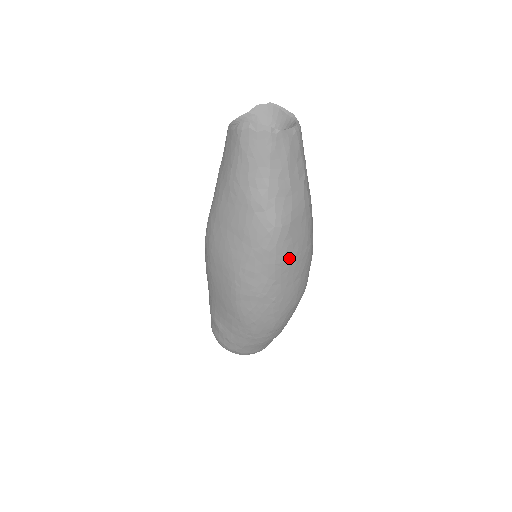
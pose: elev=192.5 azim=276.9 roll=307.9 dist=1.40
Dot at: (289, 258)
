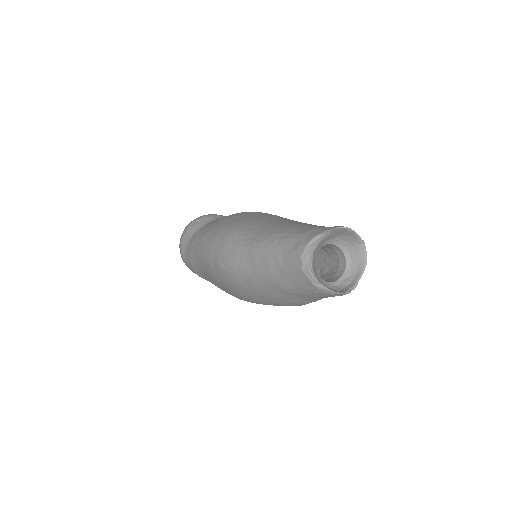
Dot at: occluded
